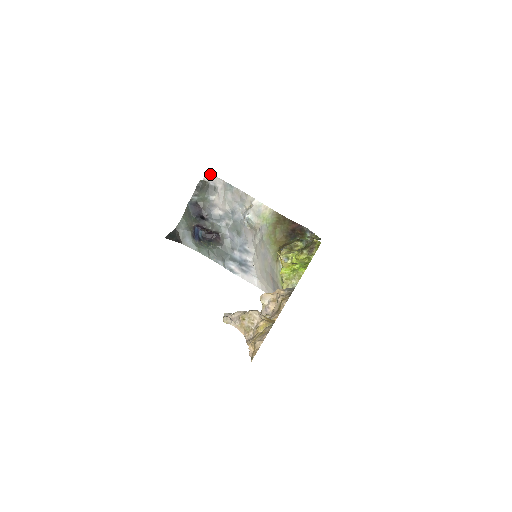
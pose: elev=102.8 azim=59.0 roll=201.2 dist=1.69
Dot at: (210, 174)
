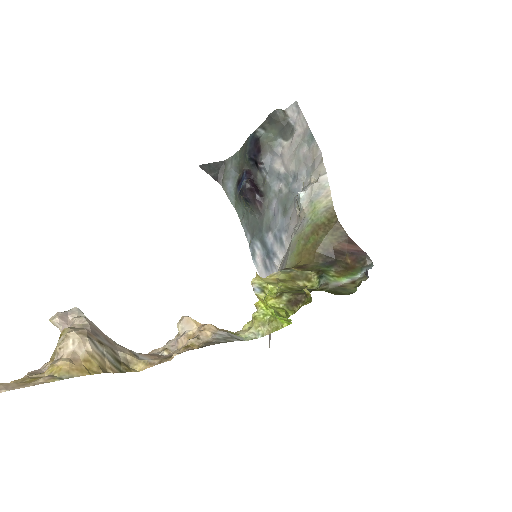
Dot at: (298, 106)
